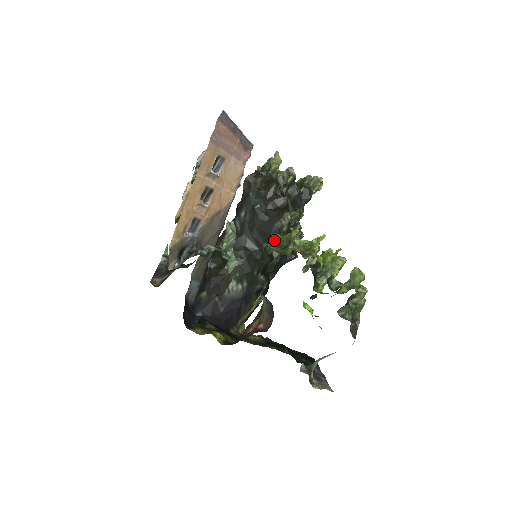
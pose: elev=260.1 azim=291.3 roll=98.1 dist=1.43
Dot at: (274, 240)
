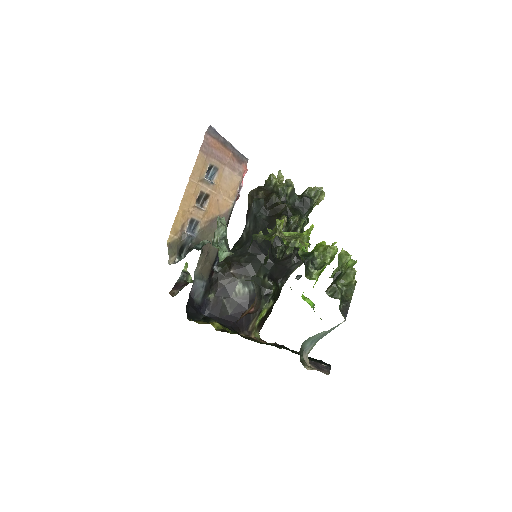
Dot at: (274, 242)
